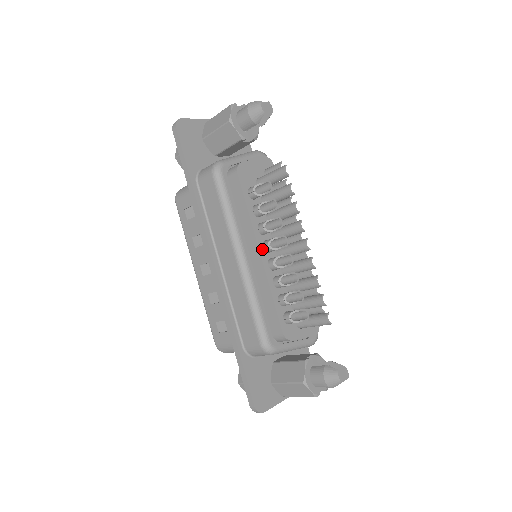
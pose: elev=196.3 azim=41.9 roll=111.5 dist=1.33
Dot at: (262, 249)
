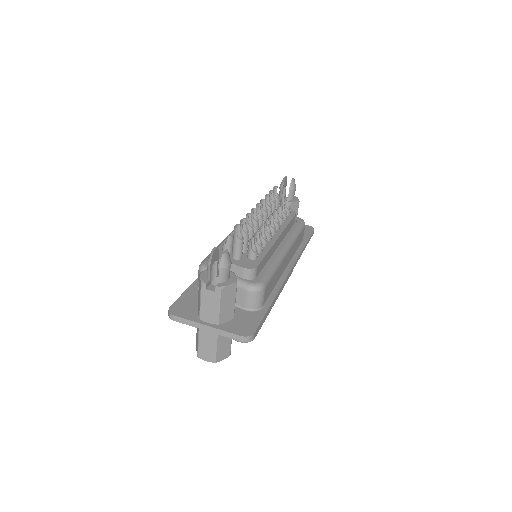
Dot at: occluded
